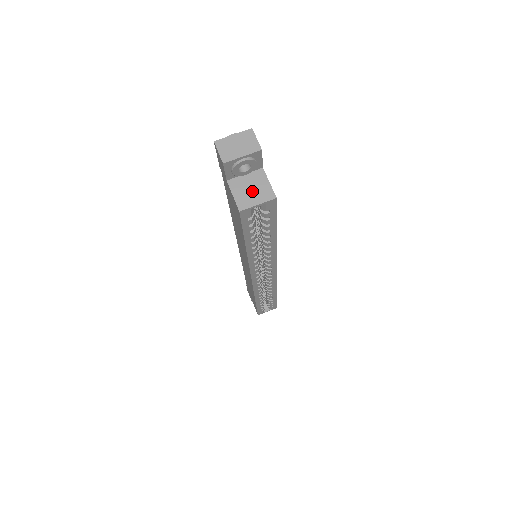
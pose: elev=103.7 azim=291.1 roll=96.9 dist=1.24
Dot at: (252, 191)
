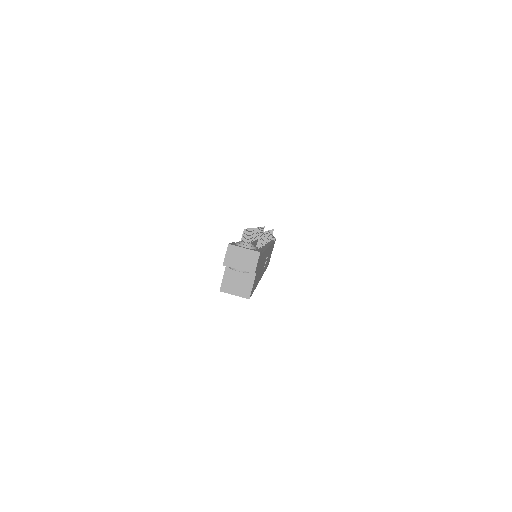
Dot at: (237, 283)
